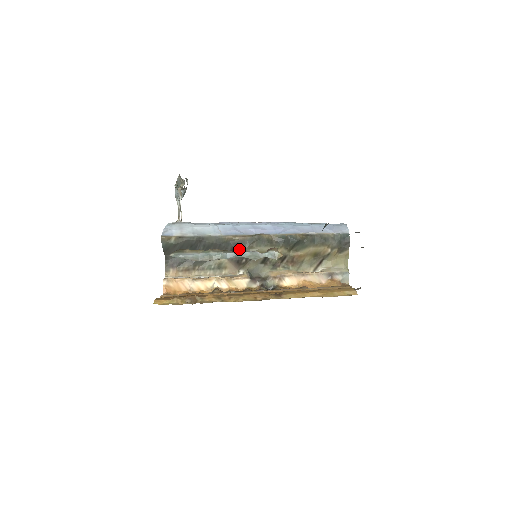
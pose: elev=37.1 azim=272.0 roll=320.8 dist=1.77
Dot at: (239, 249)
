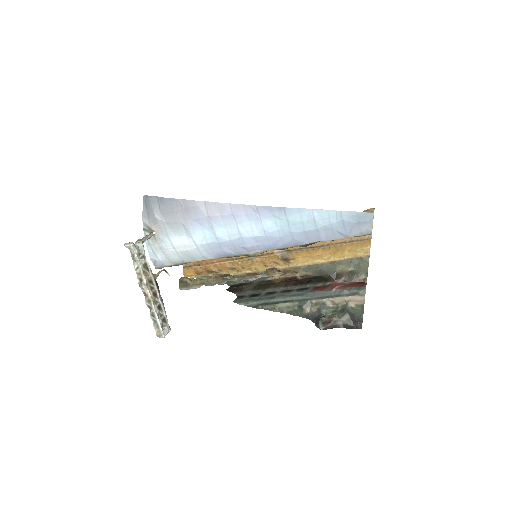
Dot at: occluded
